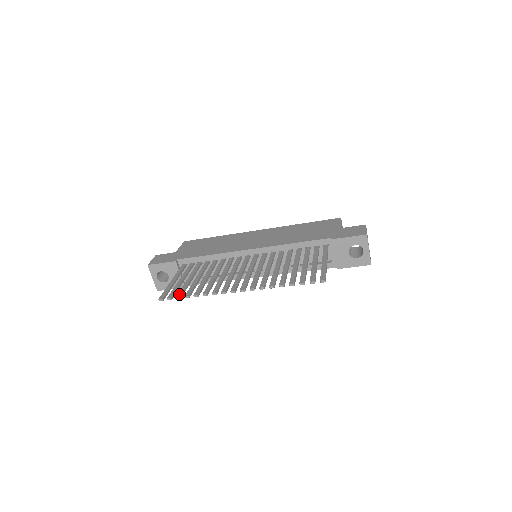
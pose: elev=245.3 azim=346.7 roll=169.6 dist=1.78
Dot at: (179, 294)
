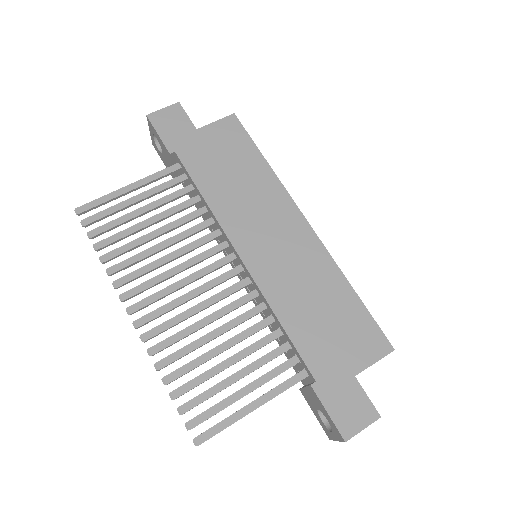
Dot at: (96, 231)
